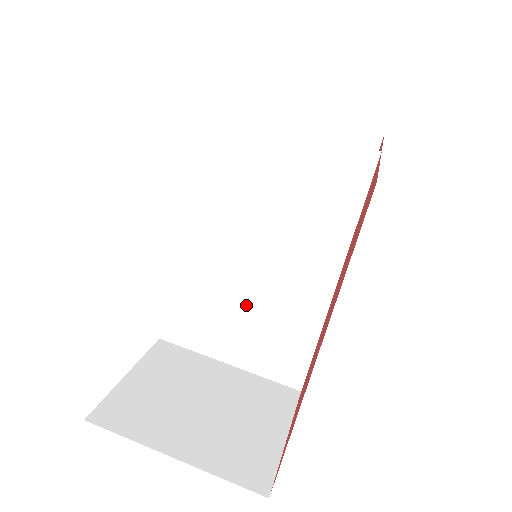
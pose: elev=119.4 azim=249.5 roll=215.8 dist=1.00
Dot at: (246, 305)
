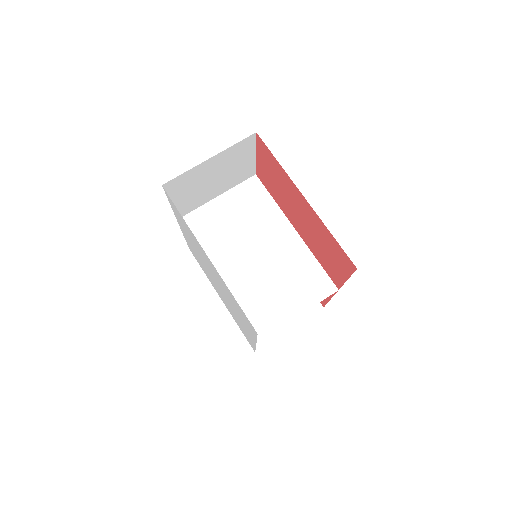
Dot at: (274, 277)
